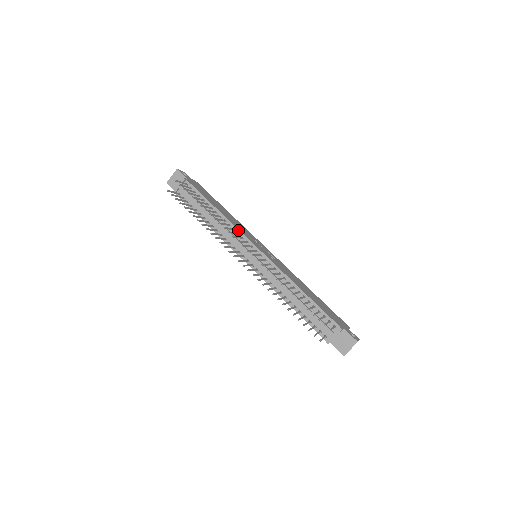
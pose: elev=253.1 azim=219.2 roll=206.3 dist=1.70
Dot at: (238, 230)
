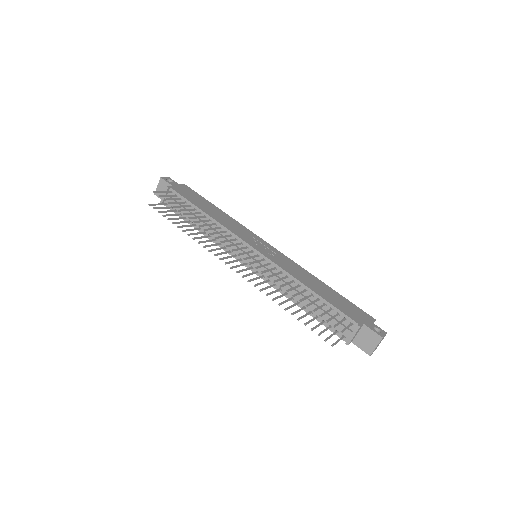
Dot at: (230, 232)
